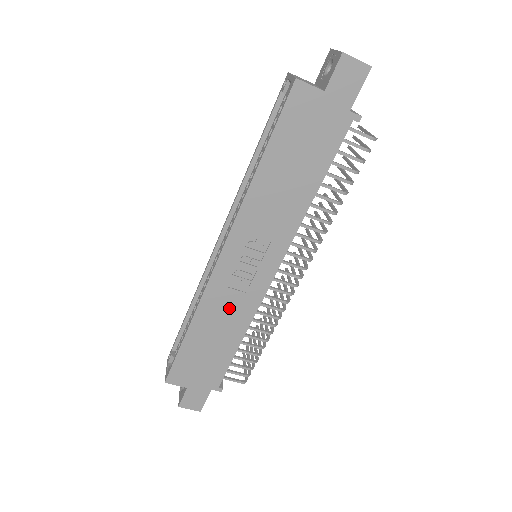
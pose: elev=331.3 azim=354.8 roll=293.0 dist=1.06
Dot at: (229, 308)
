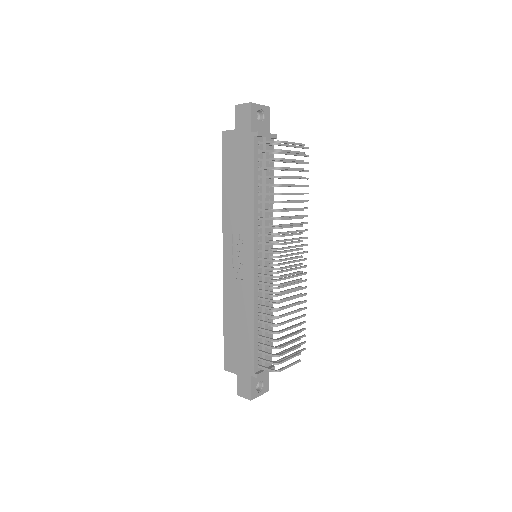
Dot at: (239, 295)
